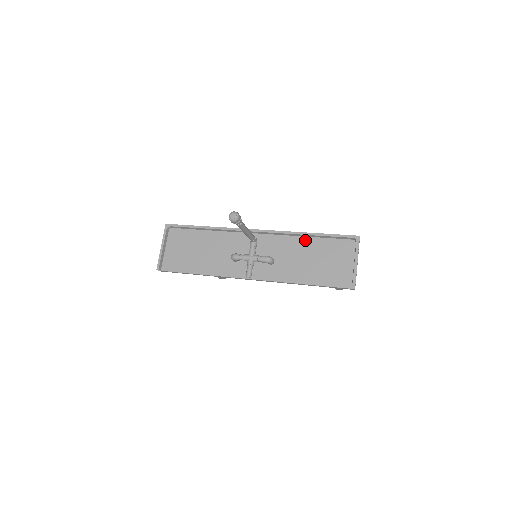
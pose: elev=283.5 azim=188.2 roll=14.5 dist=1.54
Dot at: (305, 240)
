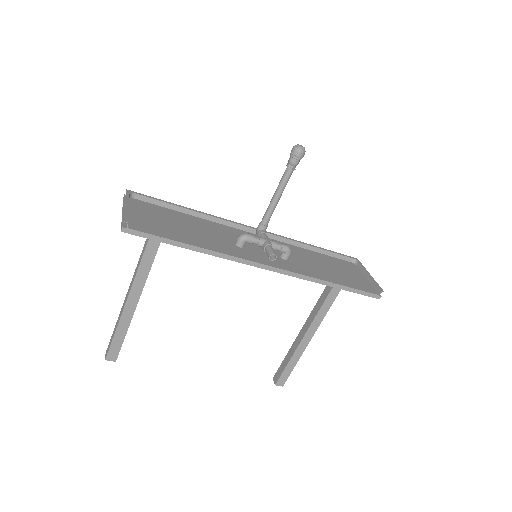
Dot at: (309, 251)
